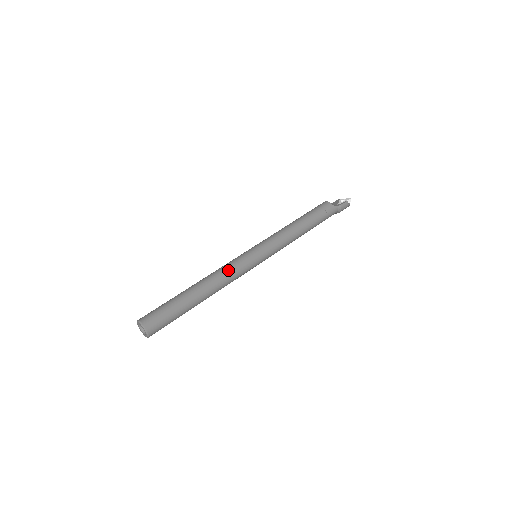
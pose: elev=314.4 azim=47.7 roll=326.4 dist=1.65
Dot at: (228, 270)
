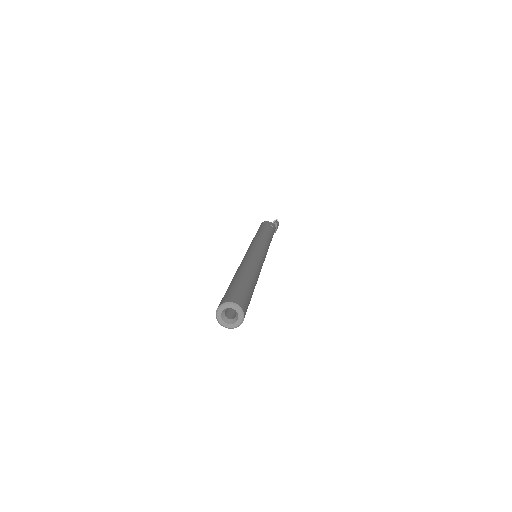
Dot at: (253, 259)
